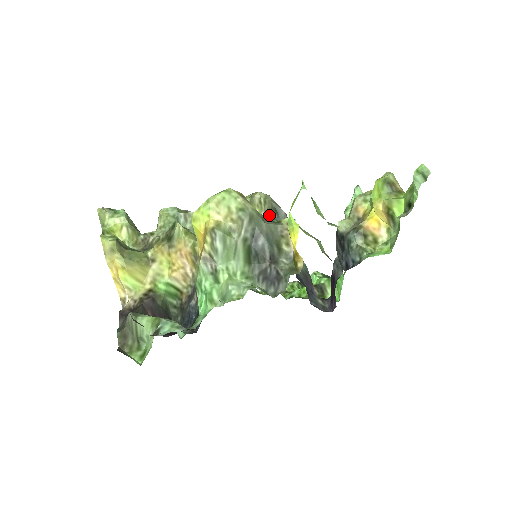
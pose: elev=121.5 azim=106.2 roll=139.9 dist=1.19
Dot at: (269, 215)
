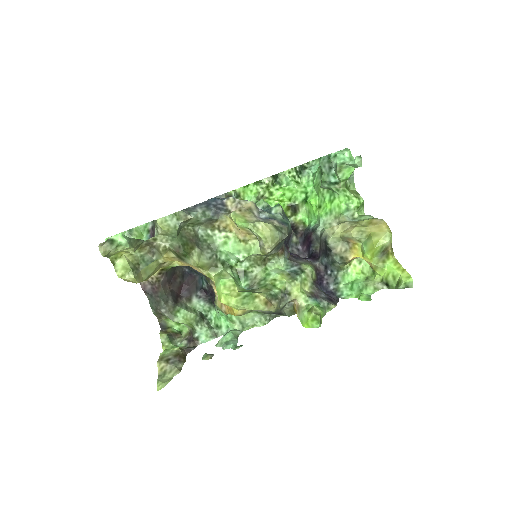
Dot at: (275, 248)
